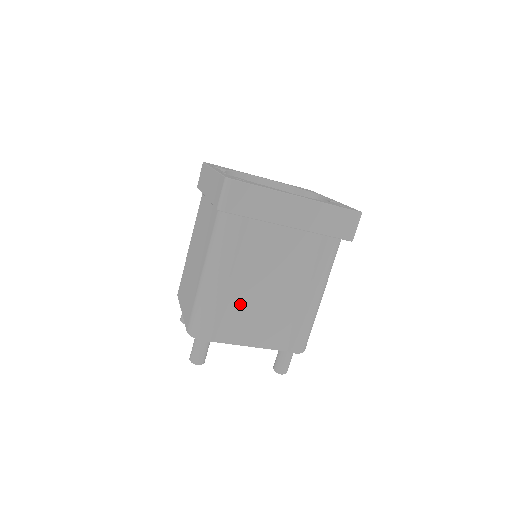
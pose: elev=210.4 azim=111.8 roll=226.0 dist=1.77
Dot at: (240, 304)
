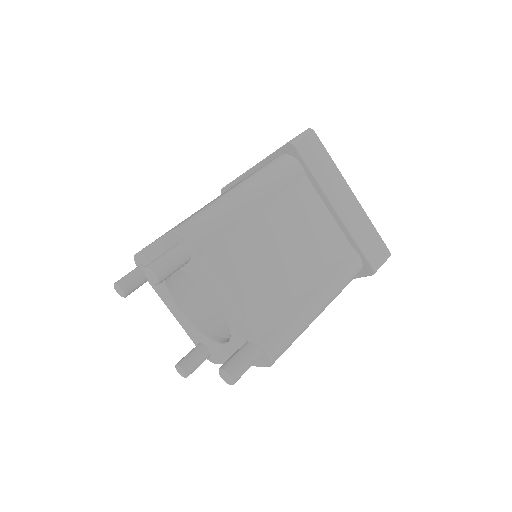
Dot at: (250, 241)
